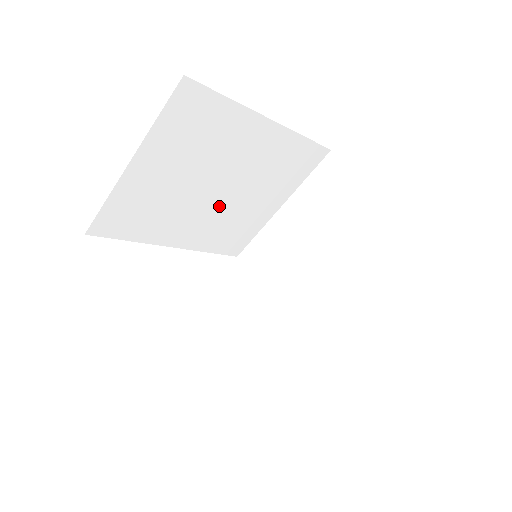
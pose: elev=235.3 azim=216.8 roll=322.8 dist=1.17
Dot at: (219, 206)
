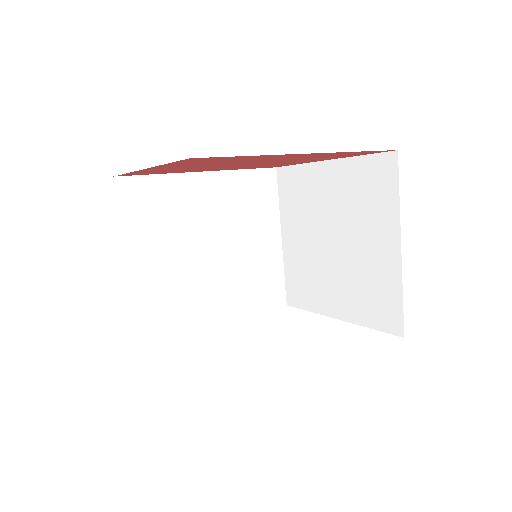
Dot at: (227, 264)
